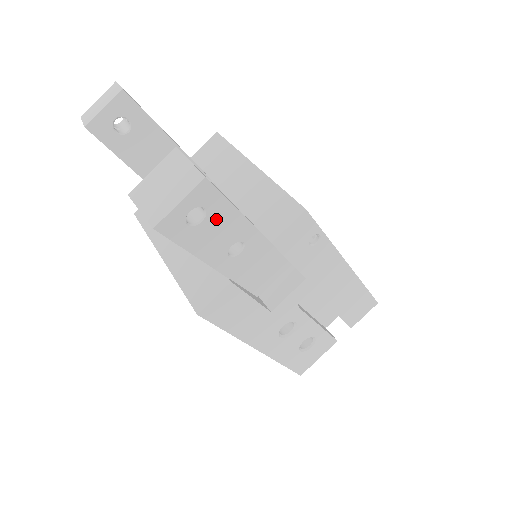
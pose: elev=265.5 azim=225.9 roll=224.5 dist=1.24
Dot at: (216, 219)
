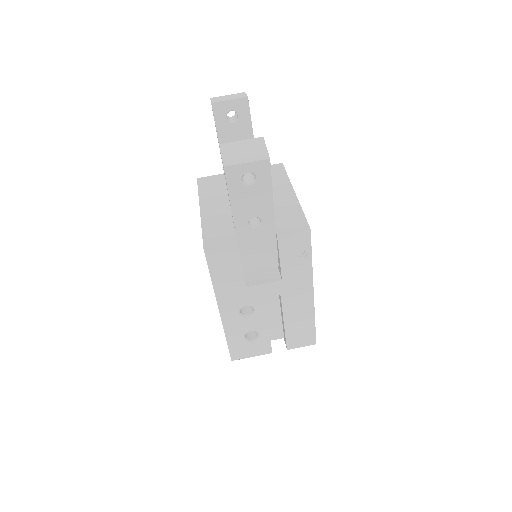
Dot at: (258, 191)
